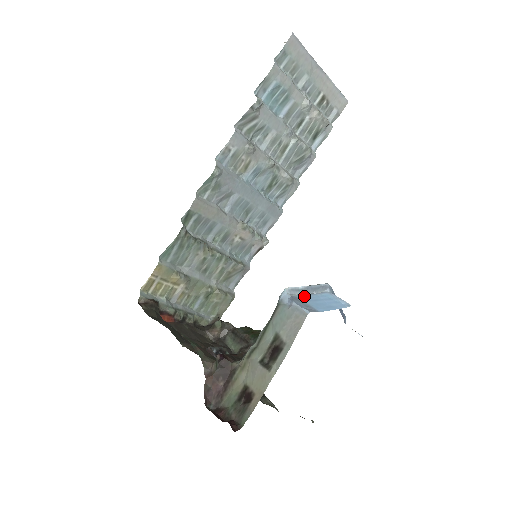
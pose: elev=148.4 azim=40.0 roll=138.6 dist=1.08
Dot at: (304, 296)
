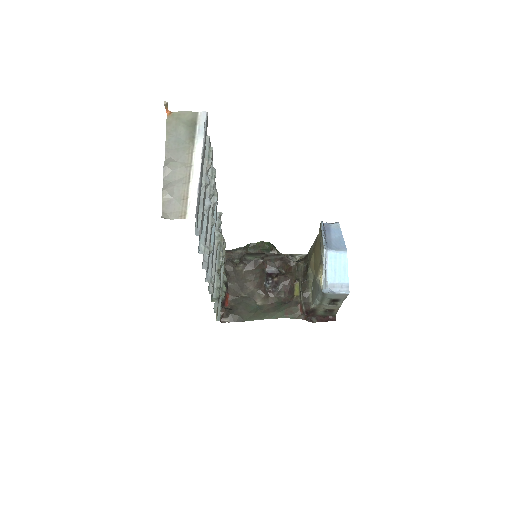
Dot at: (329, 276)
